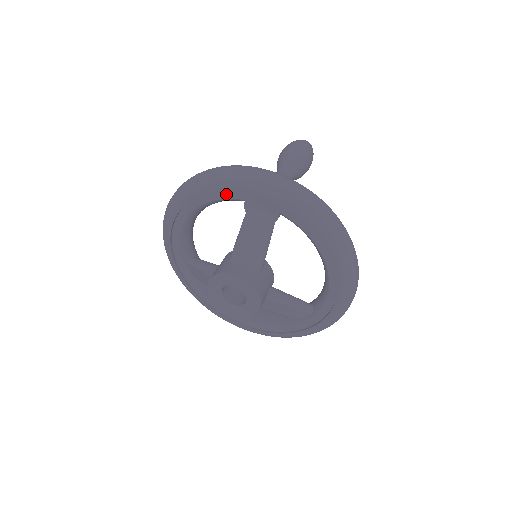
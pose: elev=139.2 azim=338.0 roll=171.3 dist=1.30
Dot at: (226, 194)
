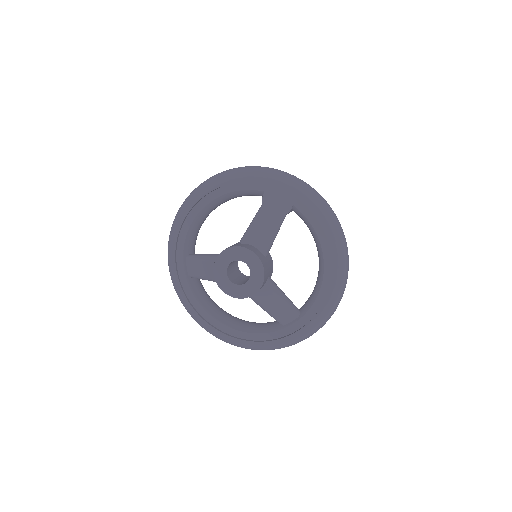
Dot at: (249, 185)
